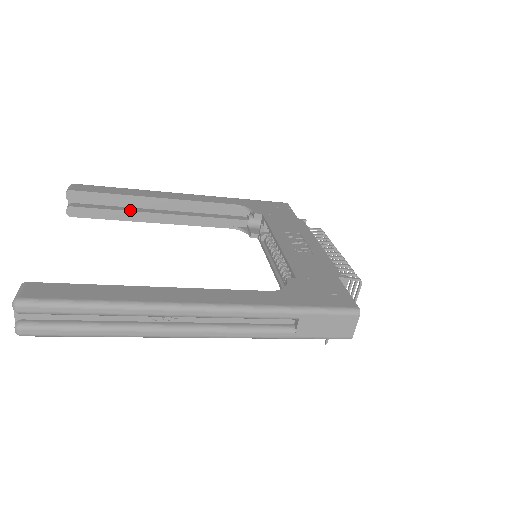
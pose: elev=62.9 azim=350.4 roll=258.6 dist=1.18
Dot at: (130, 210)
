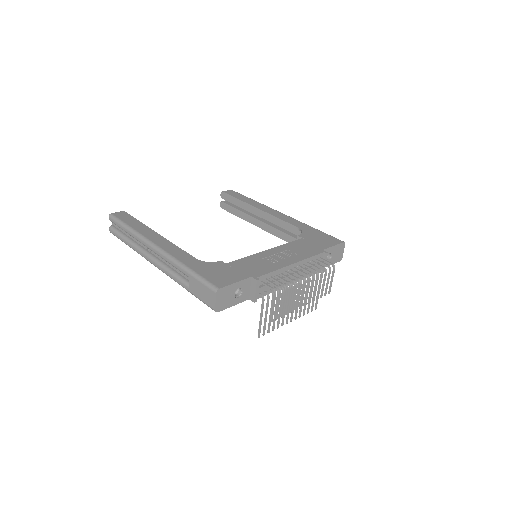
Dot at: (246, 213)
